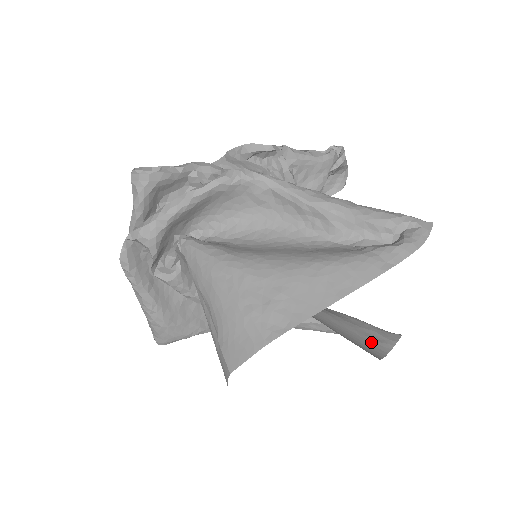
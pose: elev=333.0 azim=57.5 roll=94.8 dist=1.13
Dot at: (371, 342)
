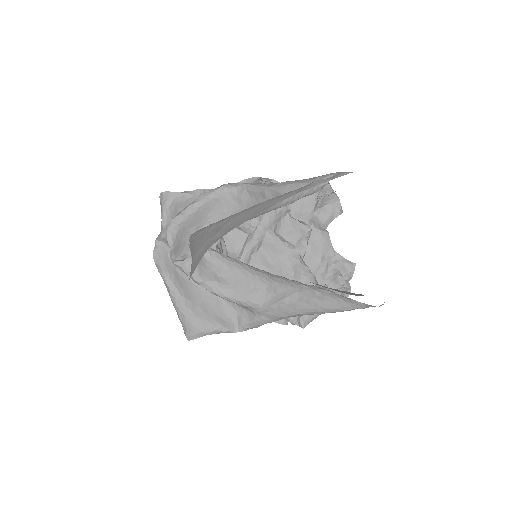
Dot at: (339, 291)
